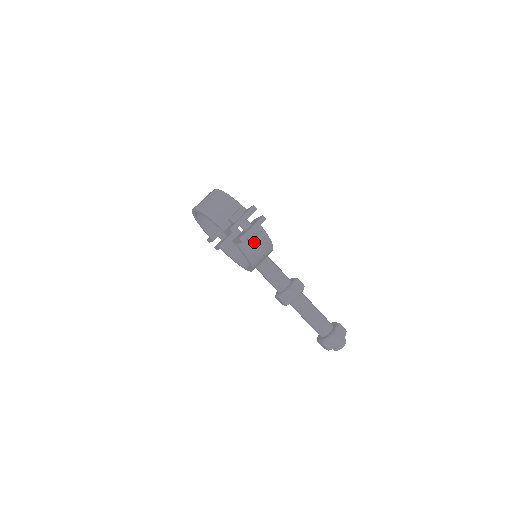
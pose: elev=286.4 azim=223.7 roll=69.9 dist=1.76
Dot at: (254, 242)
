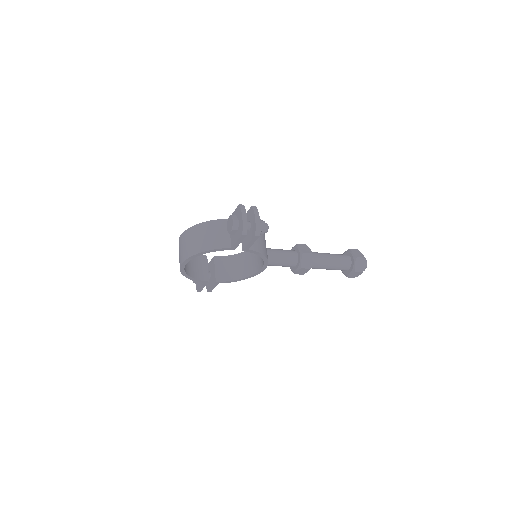
Dot at: (263, 231)
